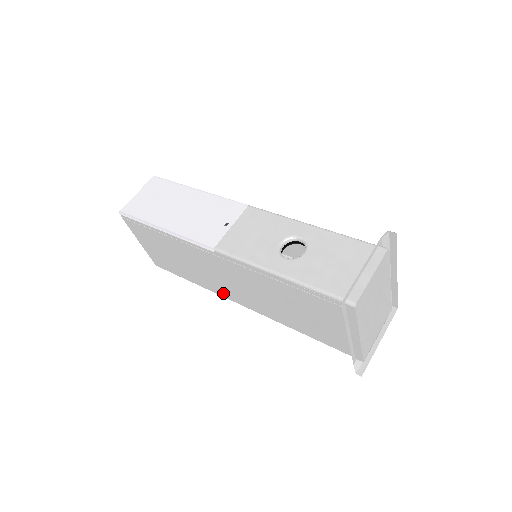
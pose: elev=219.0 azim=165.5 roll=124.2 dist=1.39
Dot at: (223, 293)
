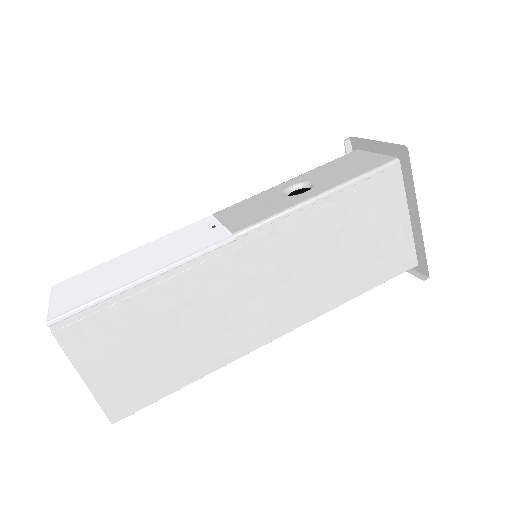
Dot at: (244, 344)
